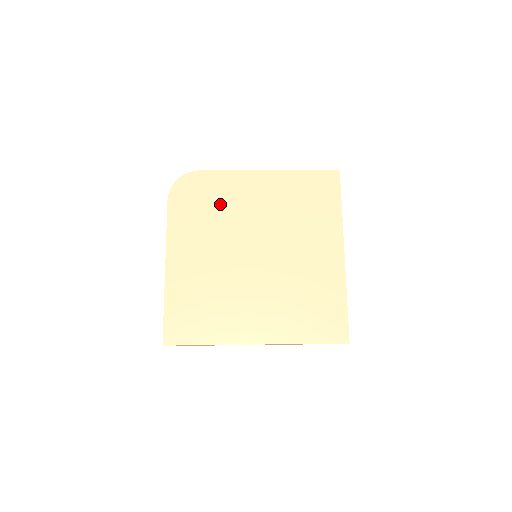
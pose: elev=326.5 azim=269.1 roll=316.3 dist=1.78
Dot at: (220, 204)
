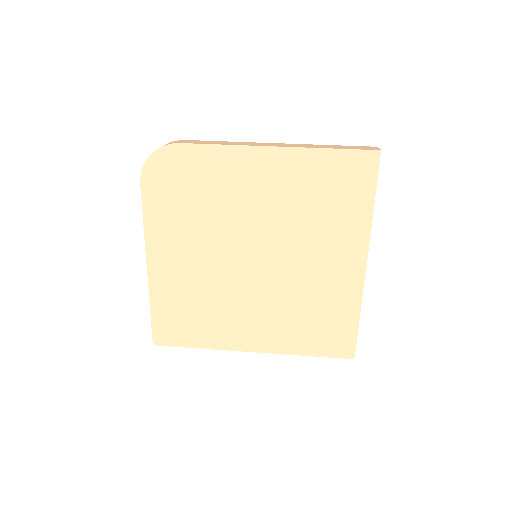
Dot at: (209, 193)
